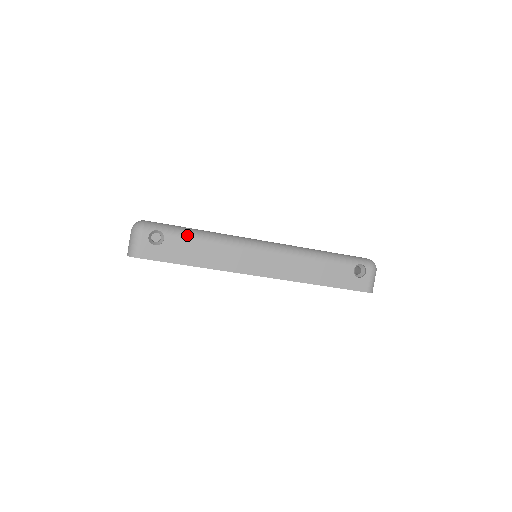
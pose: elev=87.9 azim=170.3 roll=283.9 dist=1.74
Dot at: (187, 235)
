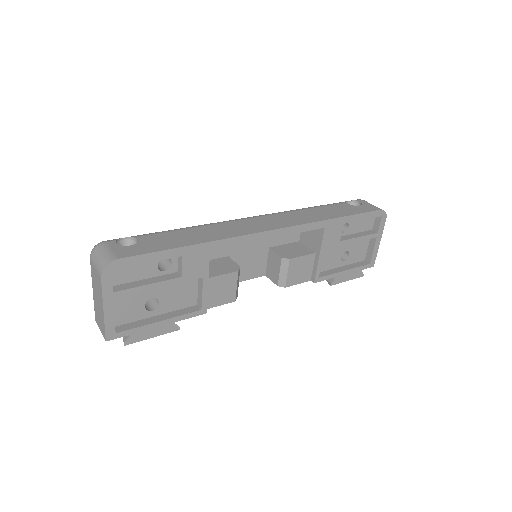
Dot at: (161, 232)
